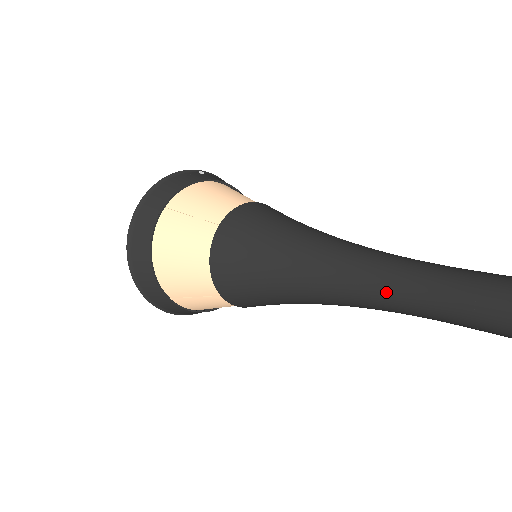
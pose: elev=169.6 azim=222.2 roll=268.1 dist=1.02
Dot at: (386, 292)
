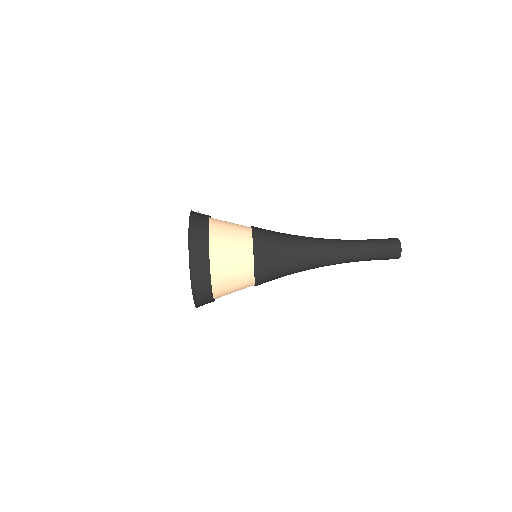
Dot at: (349, 252)
